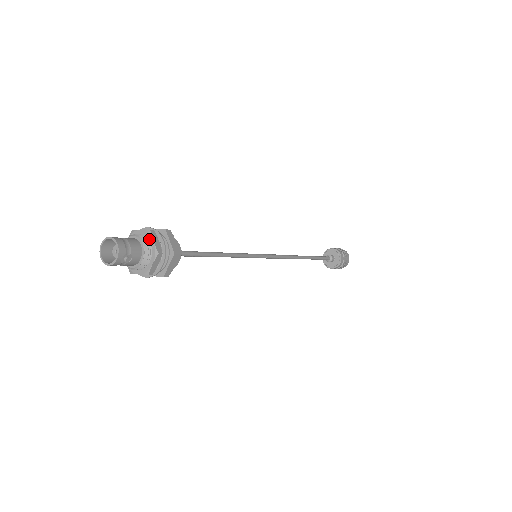
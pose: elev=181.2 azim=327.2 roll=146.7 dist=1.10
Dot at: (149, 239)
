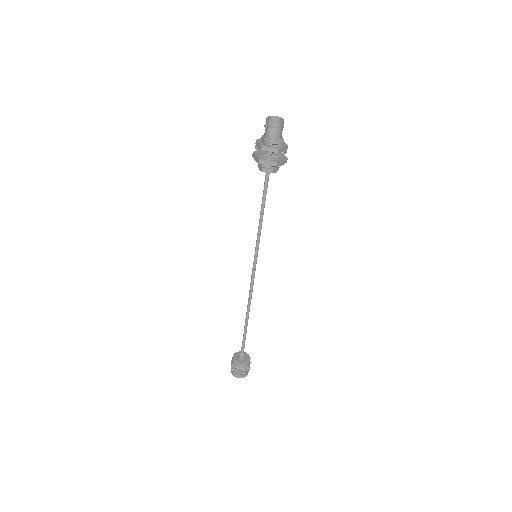
Dot at: occluded
